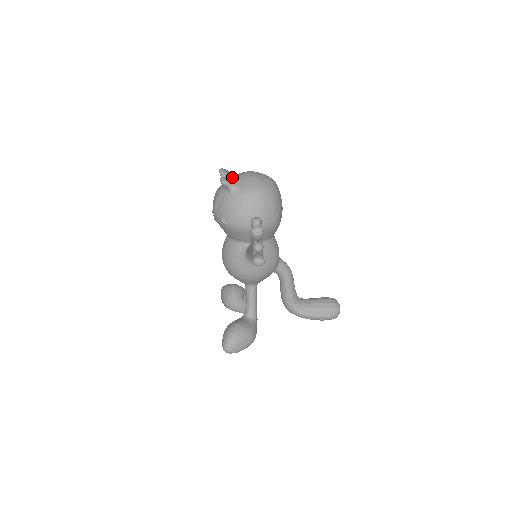
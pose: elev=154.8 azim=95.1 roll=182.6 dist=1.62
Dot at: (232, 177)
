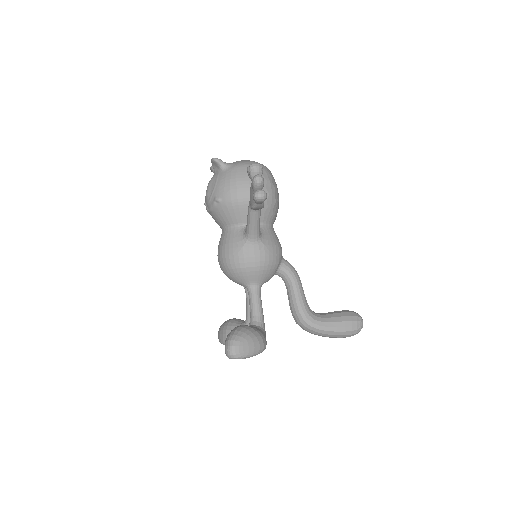
Dot at: occluded
